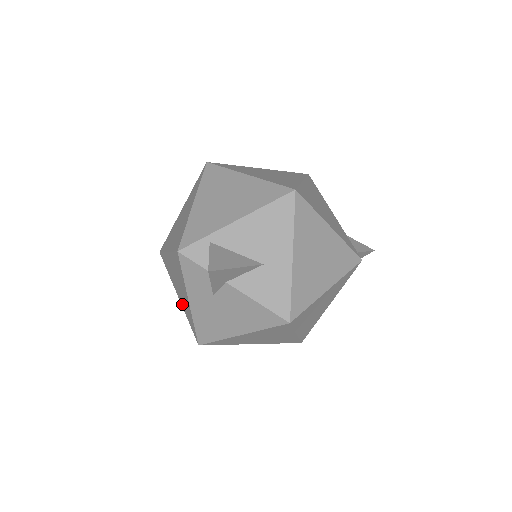
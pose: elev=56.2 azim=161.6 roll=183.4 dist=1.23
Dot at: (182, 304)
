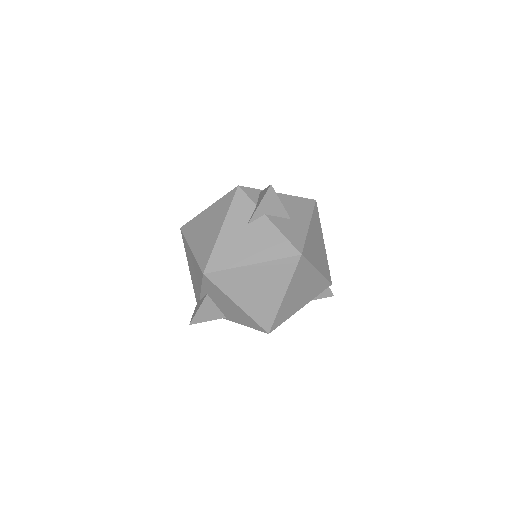
Dot at: (196, 249)
